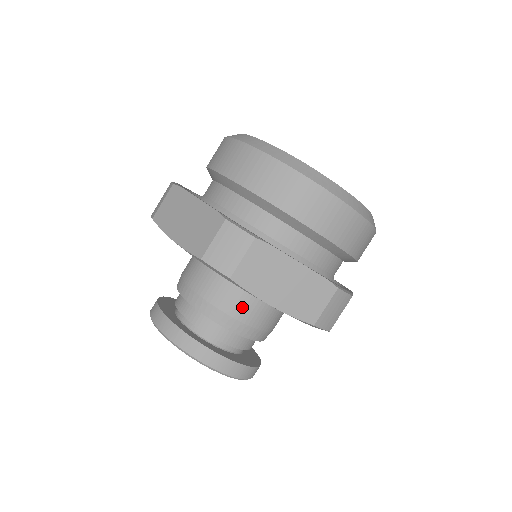
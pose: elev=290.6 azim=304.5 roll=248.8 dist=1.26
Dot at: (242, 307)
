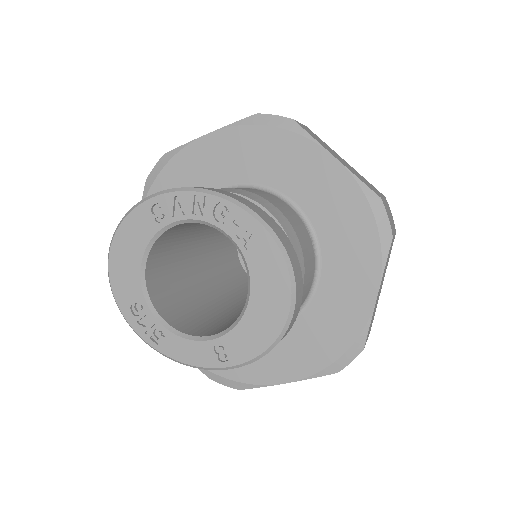
Dot at: (280, 205)
